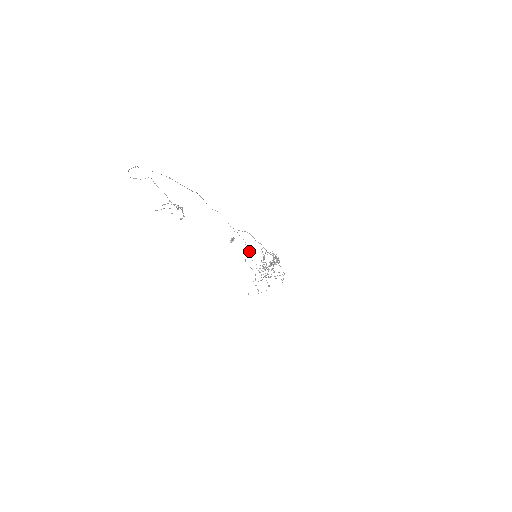
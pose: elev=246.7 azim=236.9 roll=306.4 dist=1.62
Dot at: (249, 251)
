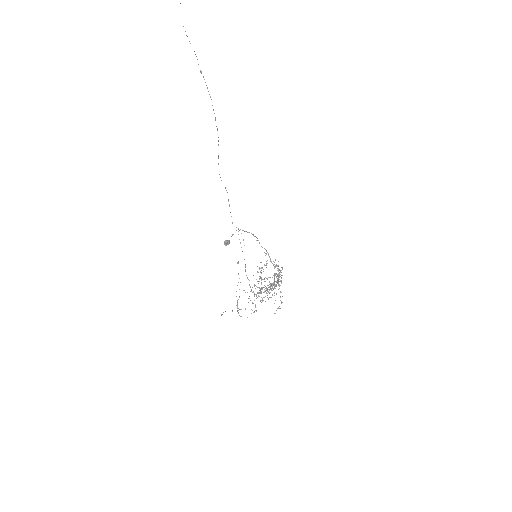
Dot at: occluded
